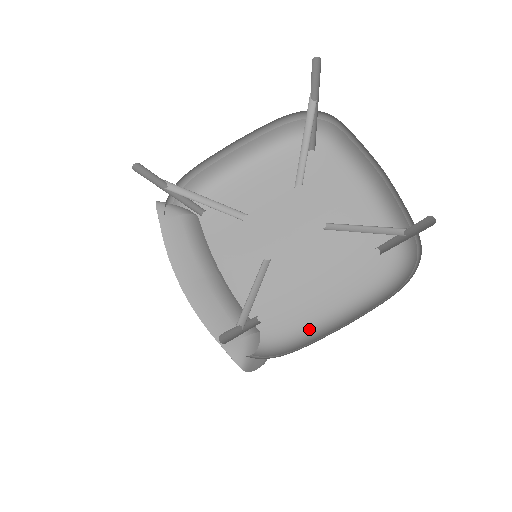
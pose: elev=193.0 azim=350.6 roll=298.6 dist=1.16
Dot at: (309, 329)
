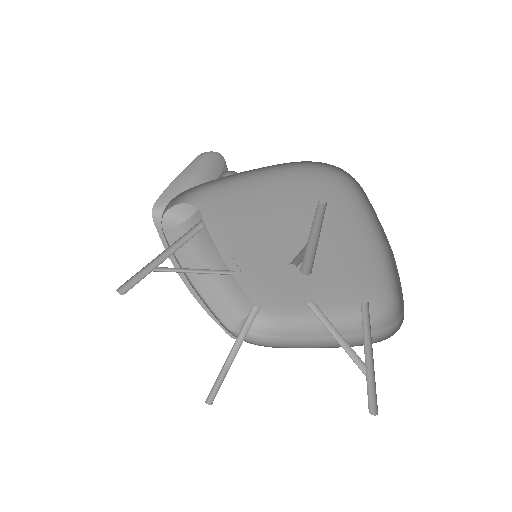
Dot at: (295, 318)
